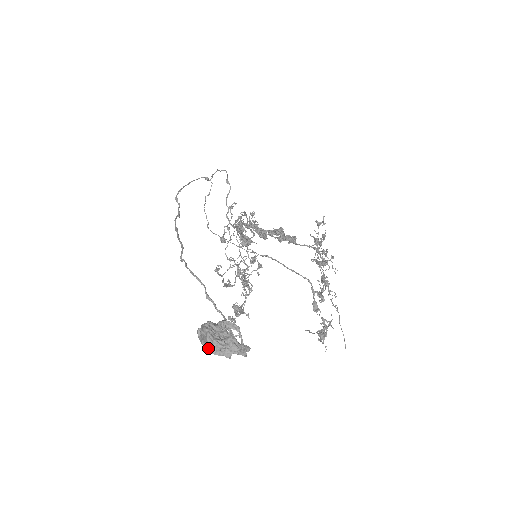
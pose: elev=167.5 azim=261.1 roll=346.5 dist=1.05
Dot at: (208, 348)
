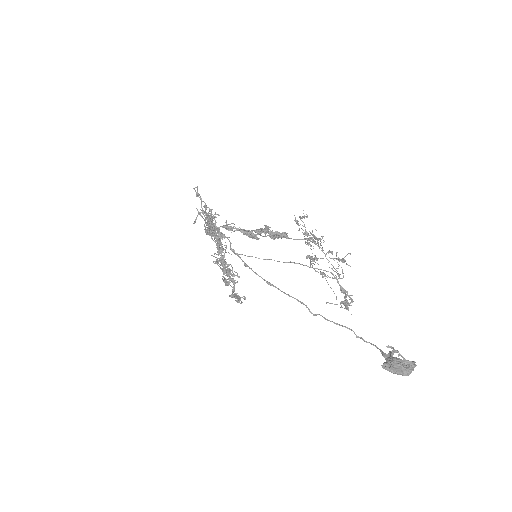
Dot at: (403, 375)
